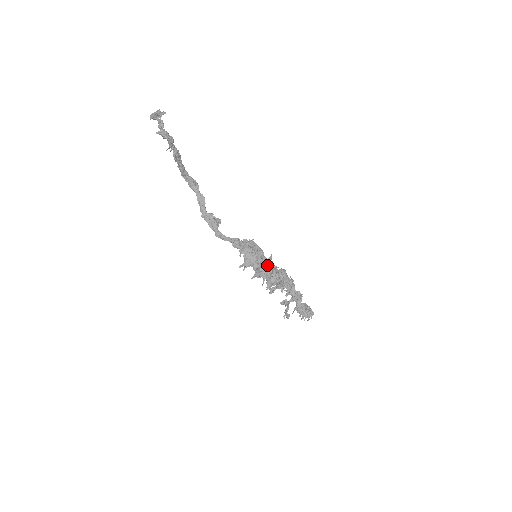
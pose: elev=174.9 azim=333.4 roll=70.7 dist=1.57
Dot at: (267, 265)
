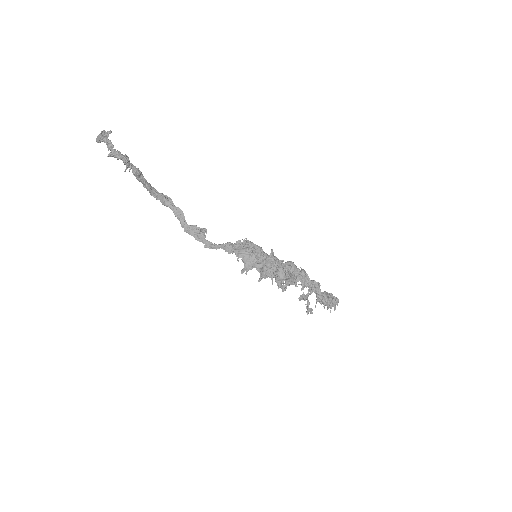
Dot at: (270, 262)
